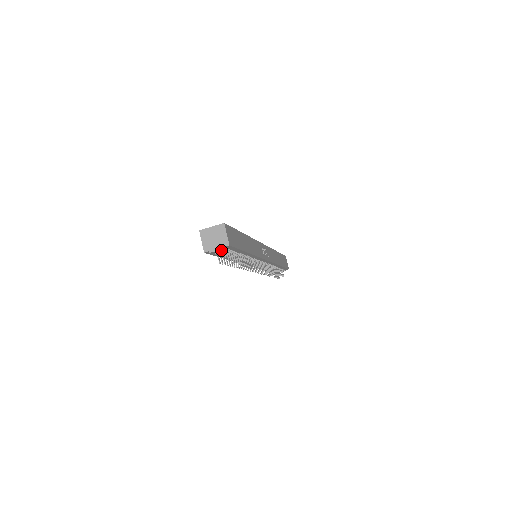
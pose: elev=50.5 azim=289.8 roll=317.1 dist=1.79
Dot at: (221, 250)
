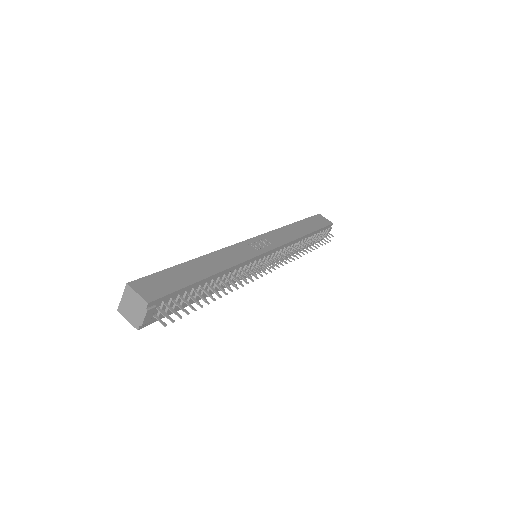
Dot at: (150, 313)
